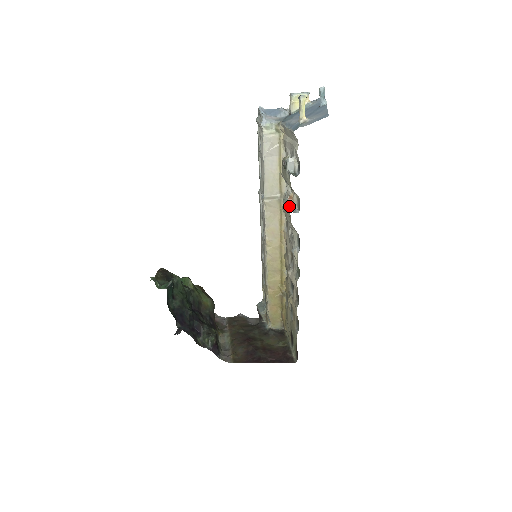
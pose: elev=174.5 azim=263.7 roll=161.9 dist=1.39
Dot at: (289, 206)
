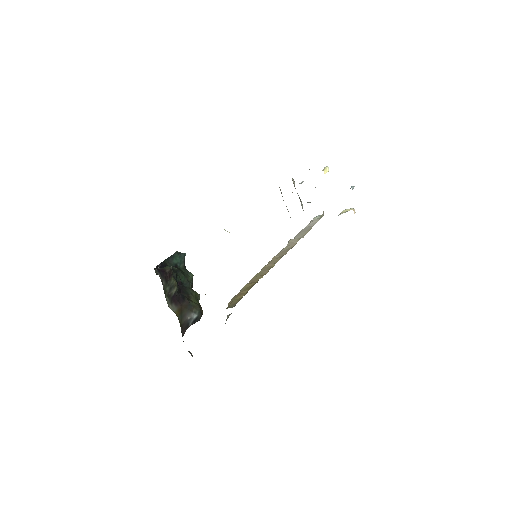
Dot at: occluded
